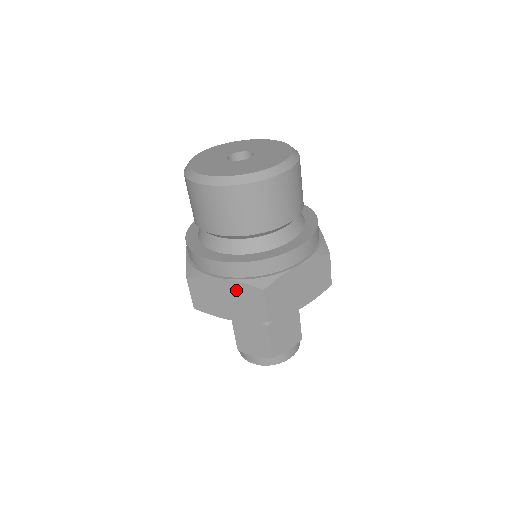
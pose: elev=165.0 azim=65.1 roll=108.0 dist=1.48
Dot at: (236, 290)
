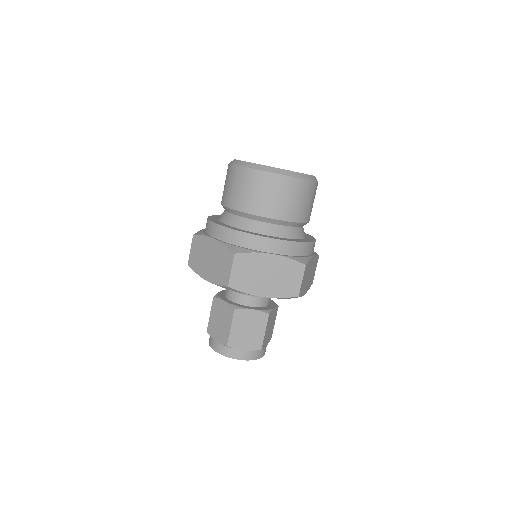
Dot at: (281, 265)
